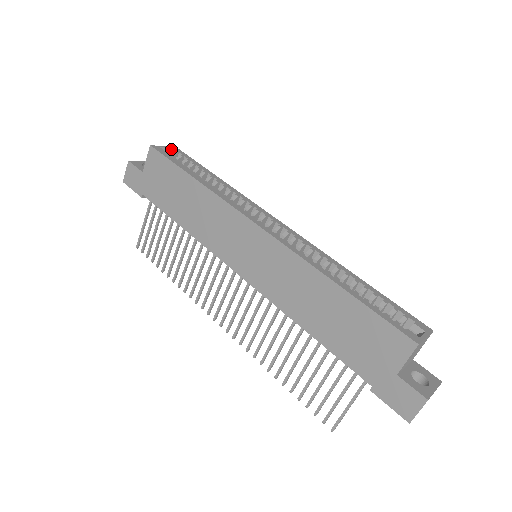
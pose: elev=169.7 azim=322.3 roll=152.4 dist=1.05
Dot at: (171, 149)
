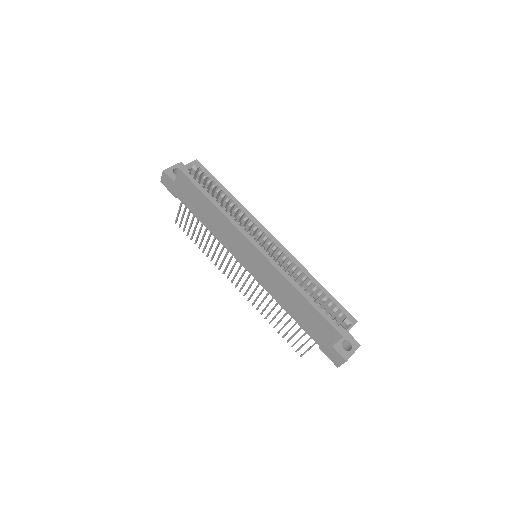
Dot at: (194, 165)
